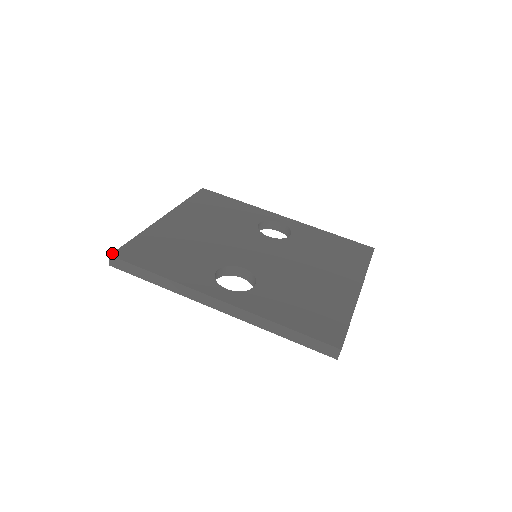
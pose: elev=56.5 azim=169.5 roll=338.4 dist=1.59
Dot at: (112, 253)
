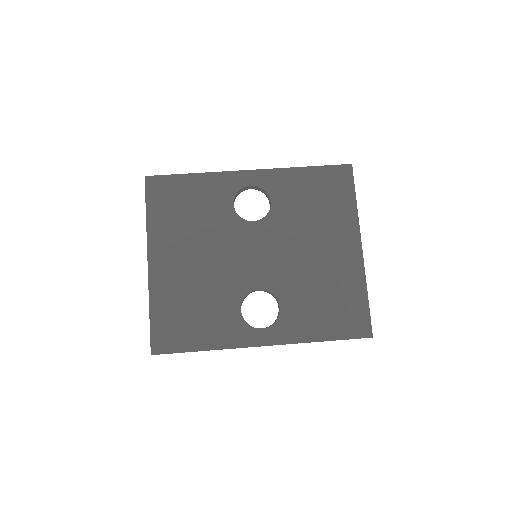
Dot at: (151, 351)
